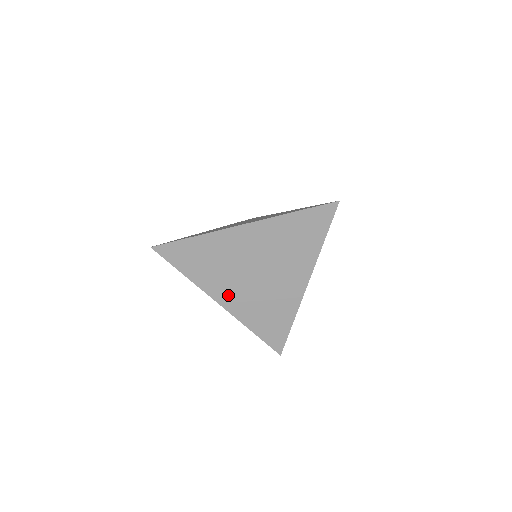
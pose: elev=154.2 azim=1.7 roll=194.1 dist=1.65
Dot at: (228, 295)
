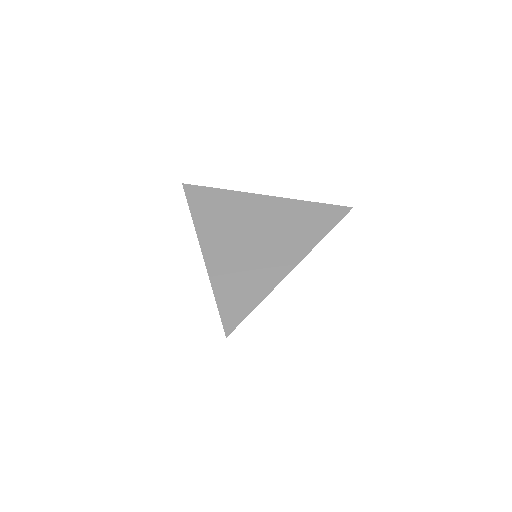
Dot at: (215, 247)
